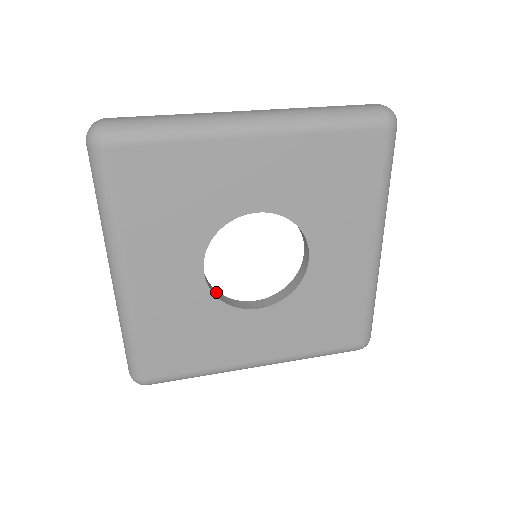
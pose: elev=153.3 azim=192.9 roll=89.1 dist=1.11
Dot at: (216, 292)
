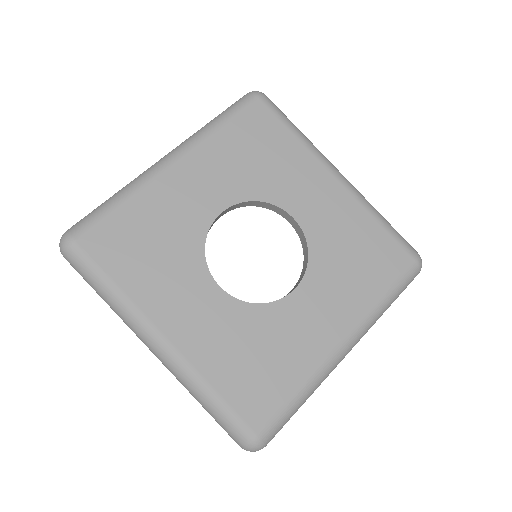
Dot at: occluded
